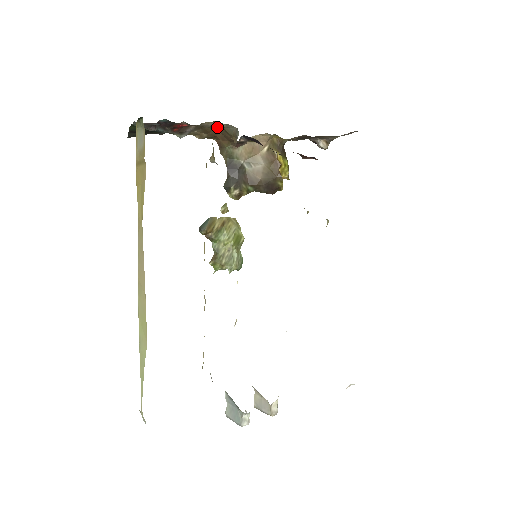
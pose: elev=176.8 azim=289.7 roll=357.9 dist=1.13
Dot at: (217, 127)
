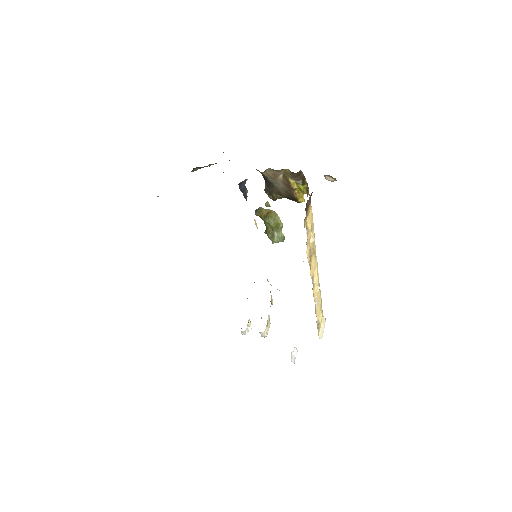
Dot at: occluded
